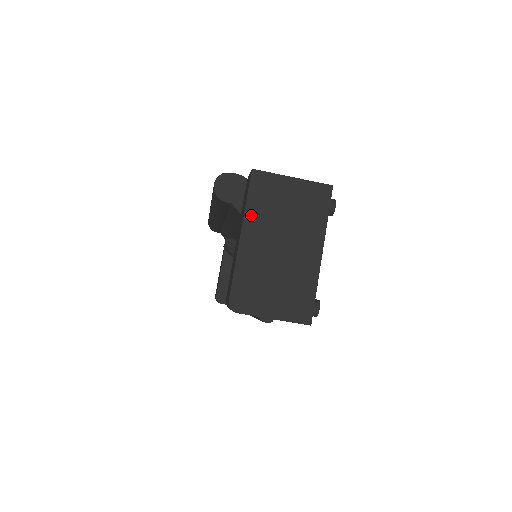
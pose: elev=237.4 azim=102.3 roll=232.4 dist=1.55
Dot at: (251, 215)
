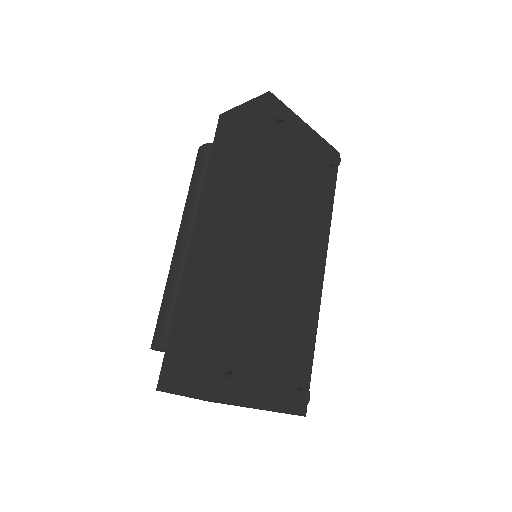
Dot at: occluded
